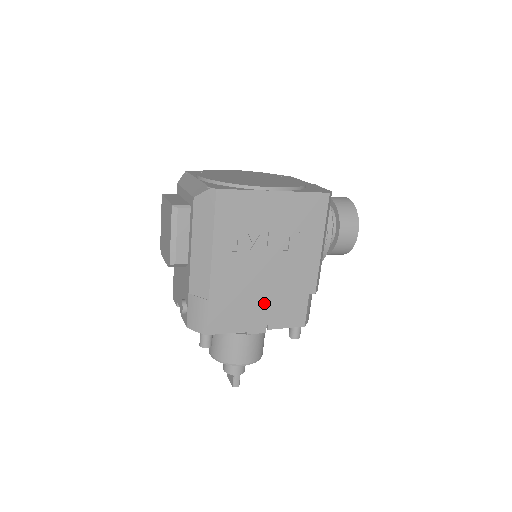
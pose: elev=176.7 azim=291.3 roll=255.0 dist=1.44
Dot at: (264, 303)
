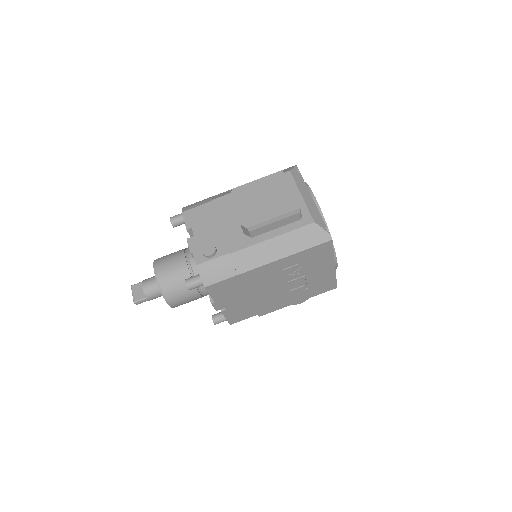
Dot at: (244, 300)
